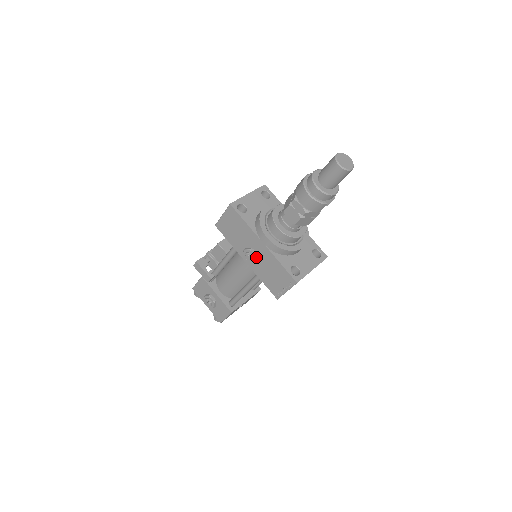
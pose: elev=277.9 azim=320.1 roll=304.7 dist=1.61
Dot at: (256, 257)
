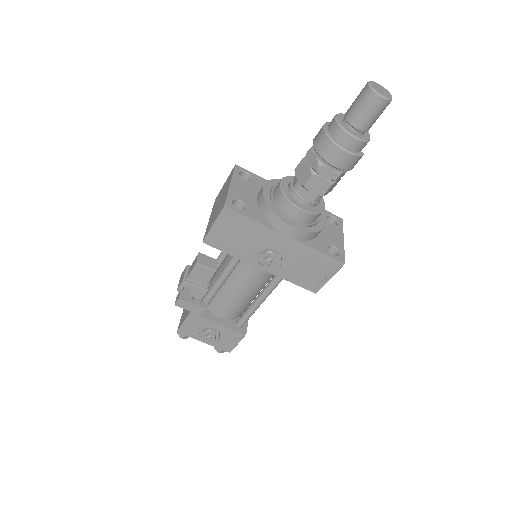
Dot at: (280, 257)
